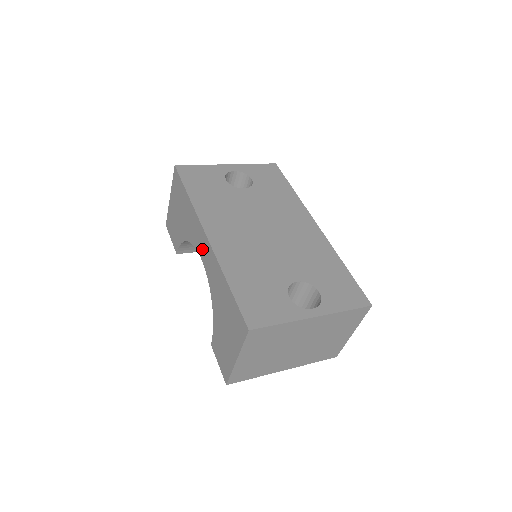
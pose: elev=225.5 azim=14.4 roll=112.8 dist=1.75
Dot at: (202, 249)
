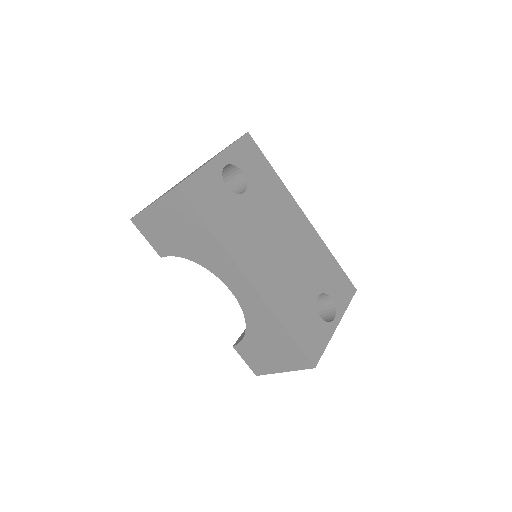
Dot at: (237, 287)
